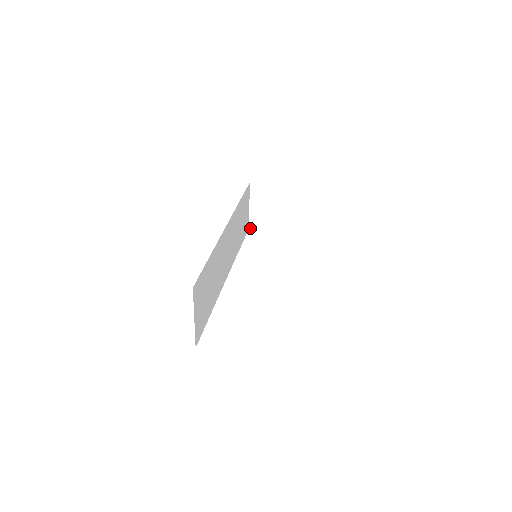
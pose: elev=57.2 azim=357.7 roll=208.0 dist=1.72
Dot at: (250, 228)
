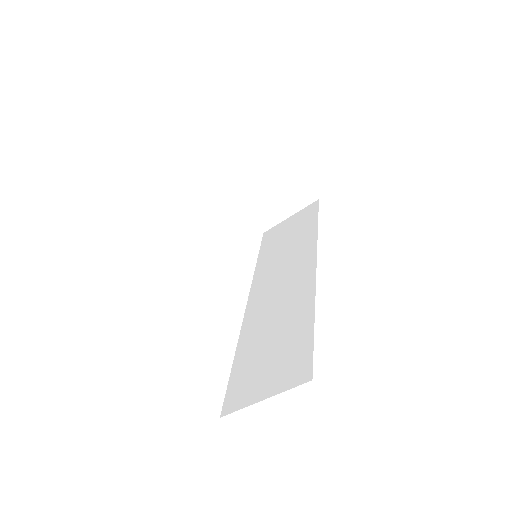
Dot at: (228, 187)
